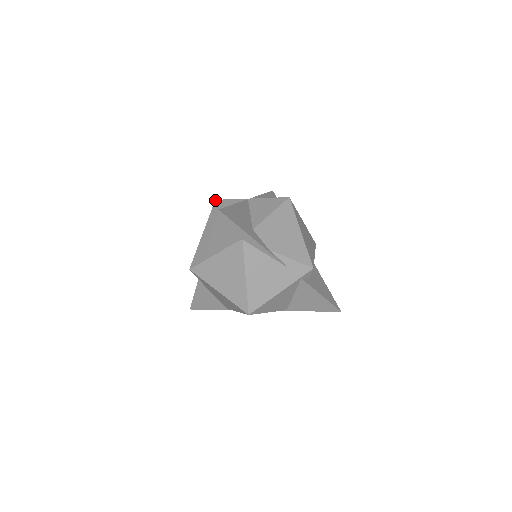
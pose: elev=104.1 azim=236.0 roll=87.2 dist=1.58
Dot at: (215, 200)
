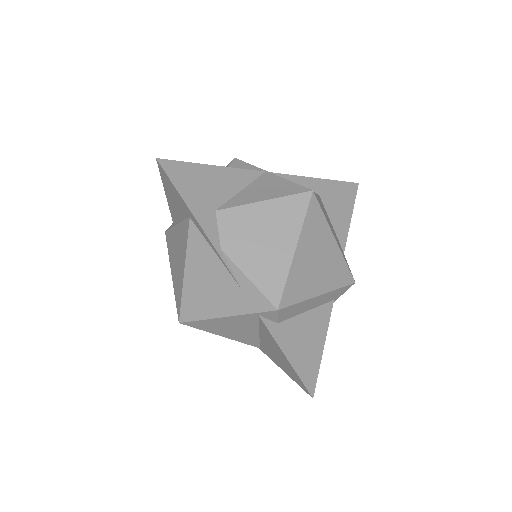
Dot at: (234, 158)
